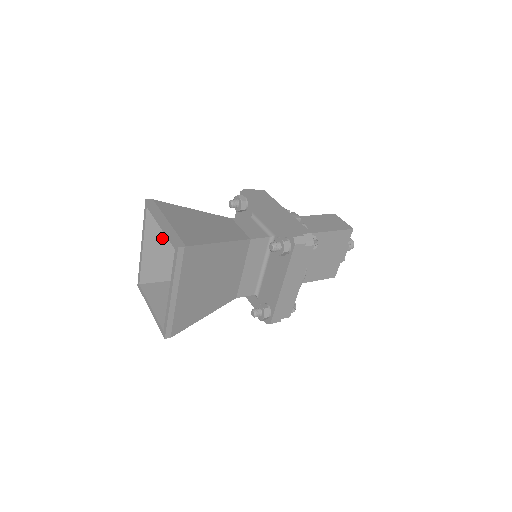
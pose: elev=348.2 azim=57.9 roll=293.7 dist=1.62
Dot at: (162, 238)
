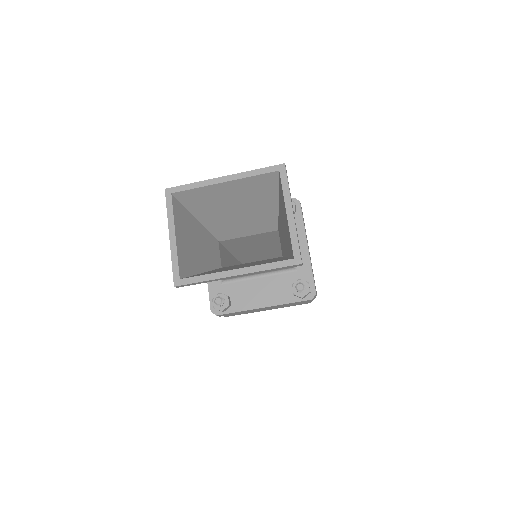
Dot at: (244, 192)
